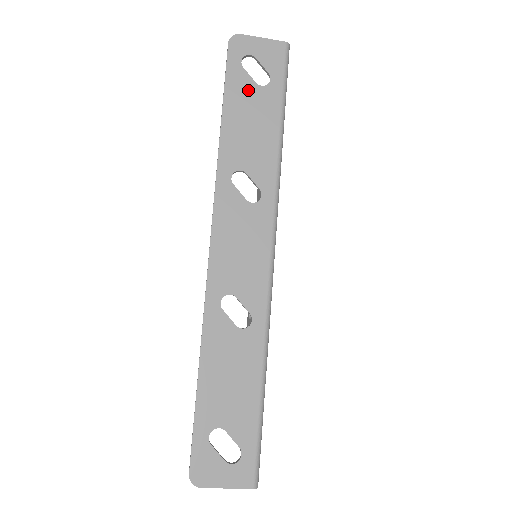
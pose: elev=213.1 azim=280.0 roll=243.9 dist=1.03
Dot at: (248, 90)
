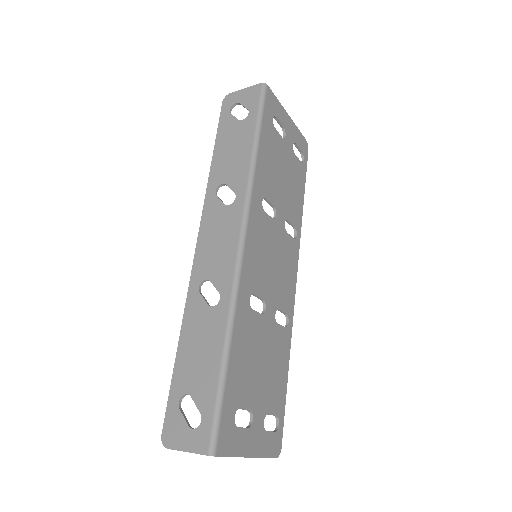
Dot at: (232, 127)
